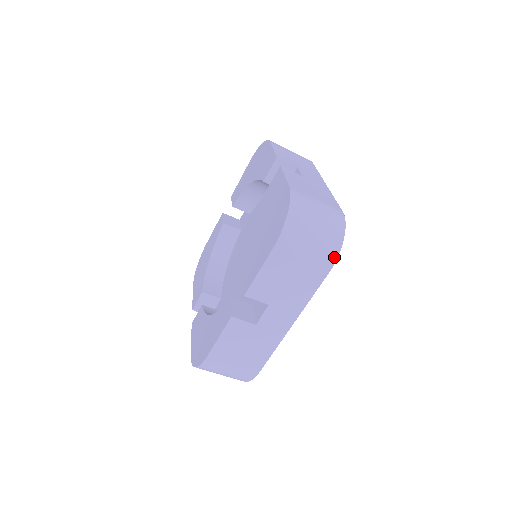
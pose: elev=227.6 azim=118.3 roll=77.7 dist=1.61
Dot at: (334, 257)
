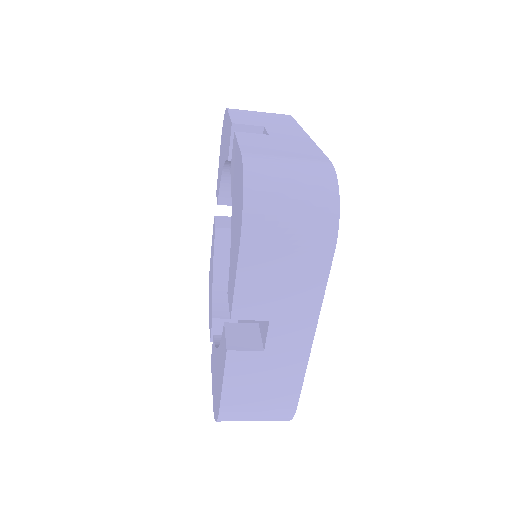
Dot at: (333, 228)
